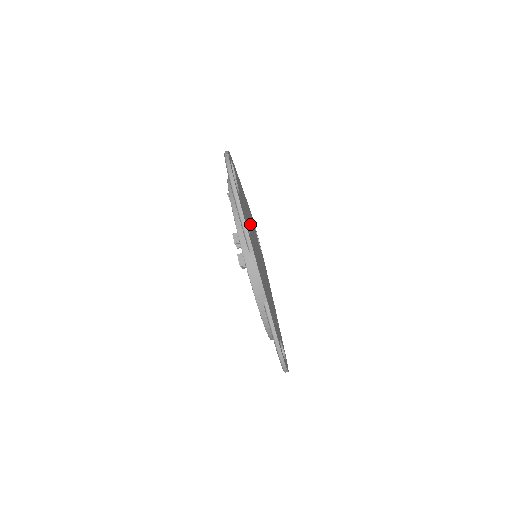
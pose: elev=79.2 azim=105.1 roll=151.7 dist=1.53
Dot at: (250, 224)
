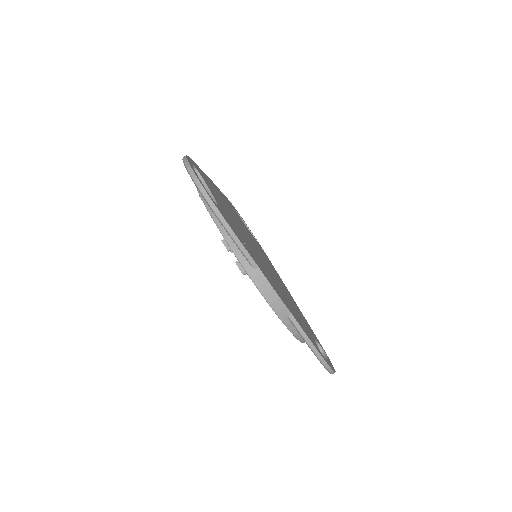
Dot at: (238, 224)
